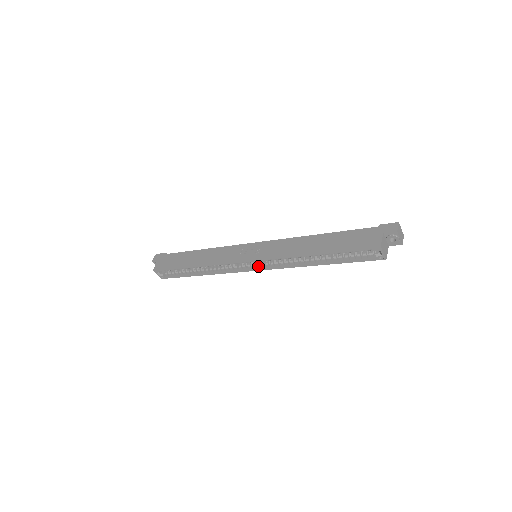
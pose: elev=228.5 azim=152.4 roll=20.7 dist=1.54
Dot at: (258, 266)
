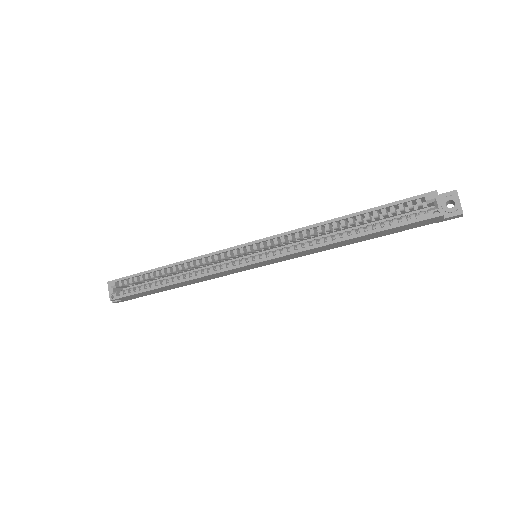
Dot at: (257, 257)
